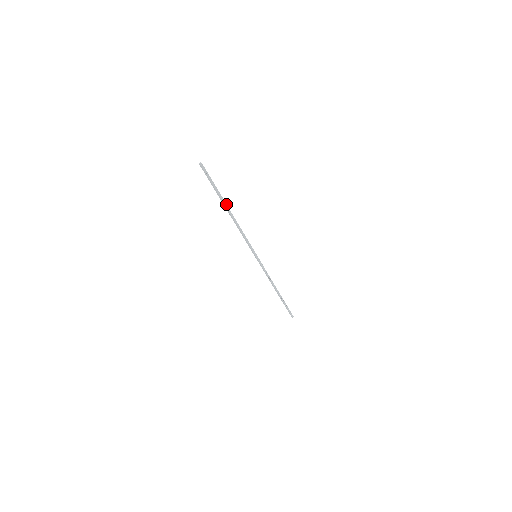
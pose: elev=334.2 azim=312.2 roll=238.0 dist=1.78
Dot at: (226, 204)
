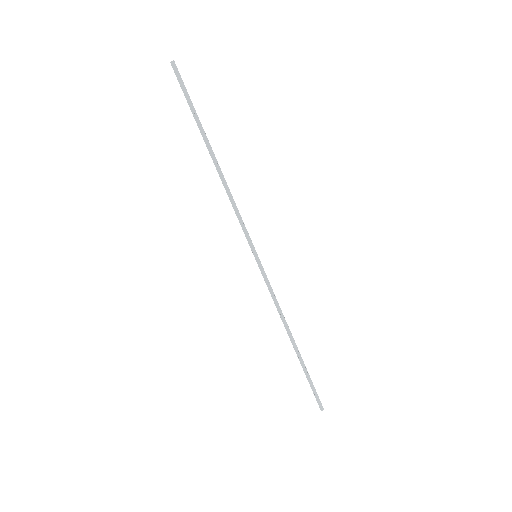
Dot at: occluded
